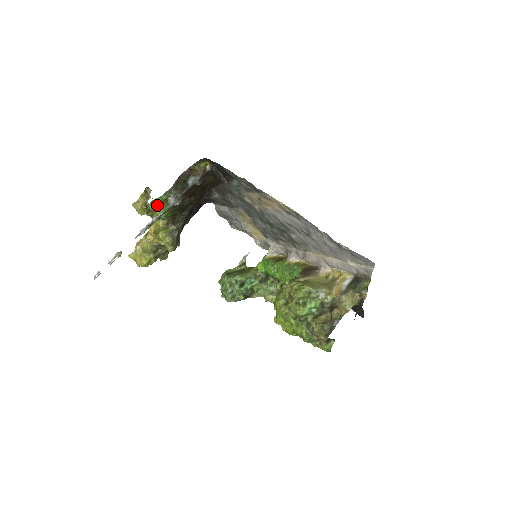
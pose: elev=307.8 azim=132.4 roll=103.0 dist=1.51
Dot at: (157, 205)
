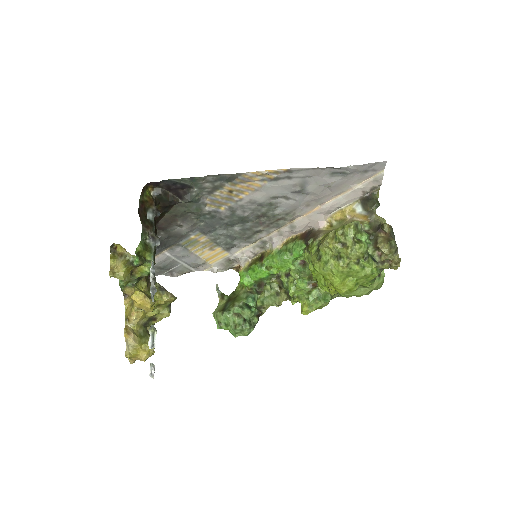
Dot at: (141, 255)
